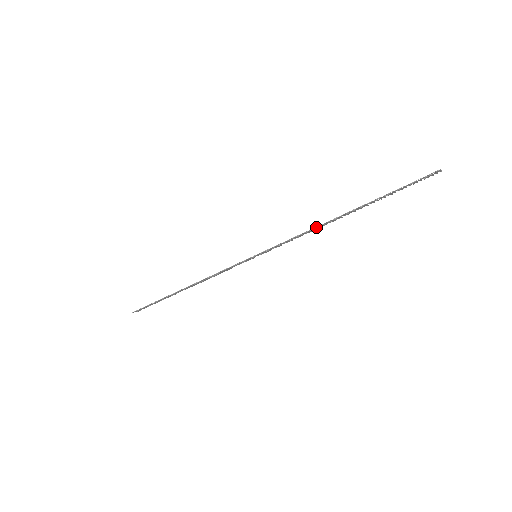
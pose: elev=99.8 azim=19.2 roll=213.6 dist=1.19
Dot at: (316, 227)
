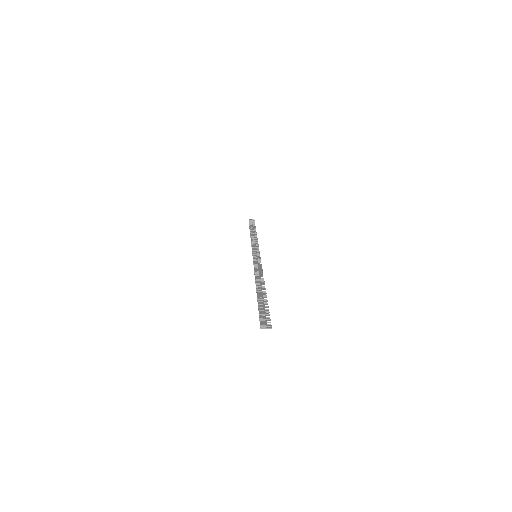
Dot at: (255, 277)
